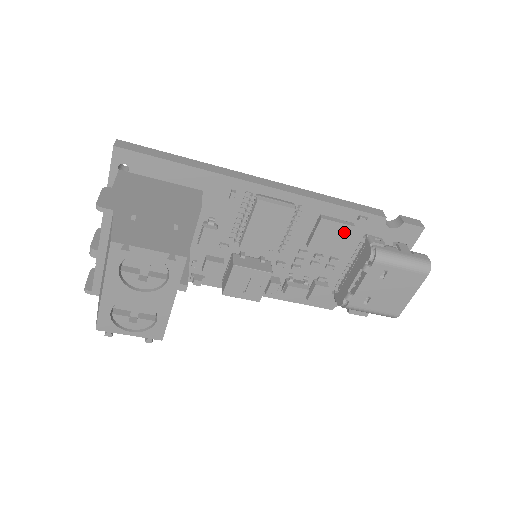
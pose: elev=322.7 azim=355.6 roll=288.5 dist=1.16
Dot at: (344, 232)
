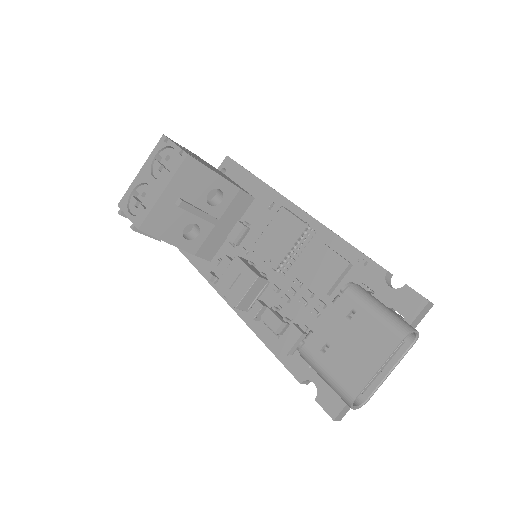
Dot at: (338, 267)
